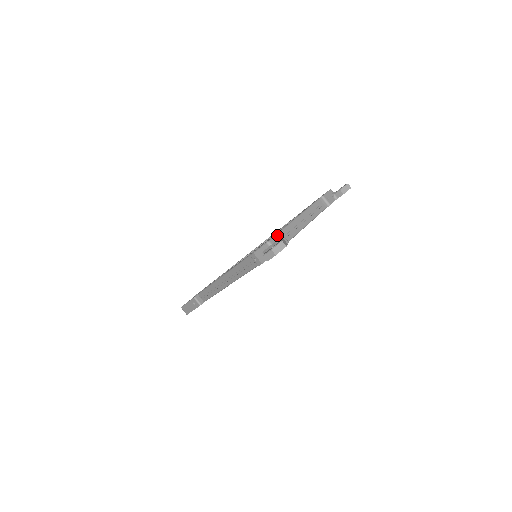
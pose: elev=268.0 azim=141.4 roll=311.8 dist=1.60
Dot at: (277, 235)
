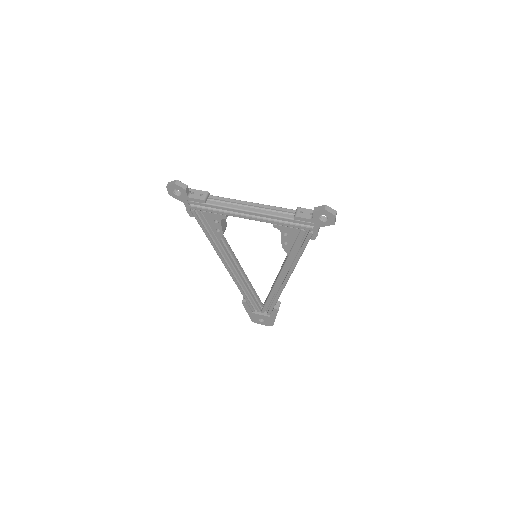
Dot at: (201, 191)
